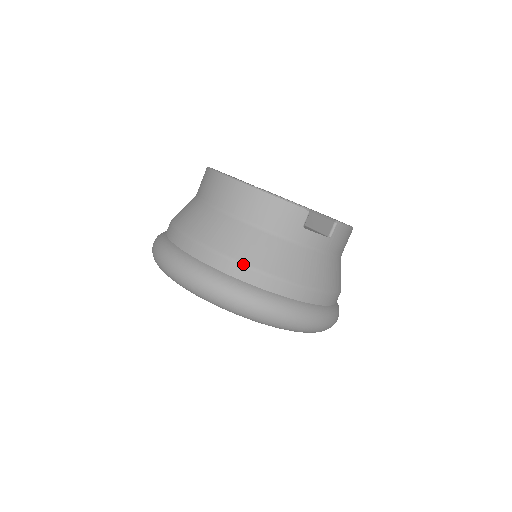
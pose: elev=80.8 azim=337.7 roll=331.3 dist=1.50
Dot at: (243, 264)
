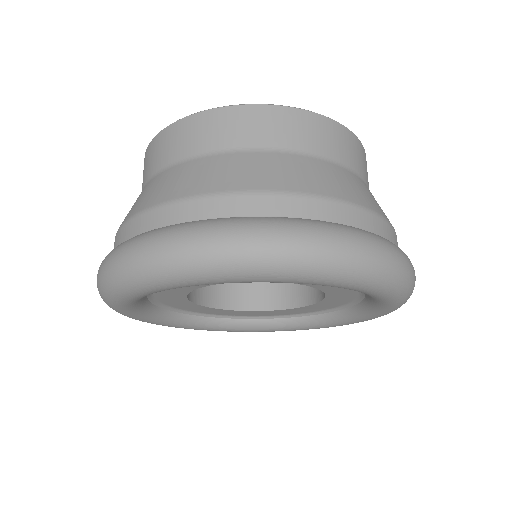
Dot at: (383, 217)
